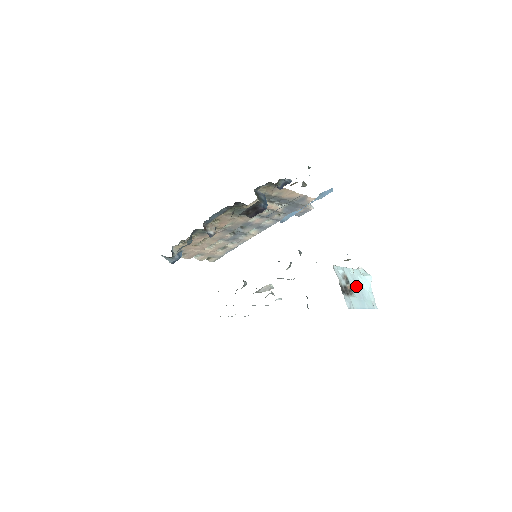
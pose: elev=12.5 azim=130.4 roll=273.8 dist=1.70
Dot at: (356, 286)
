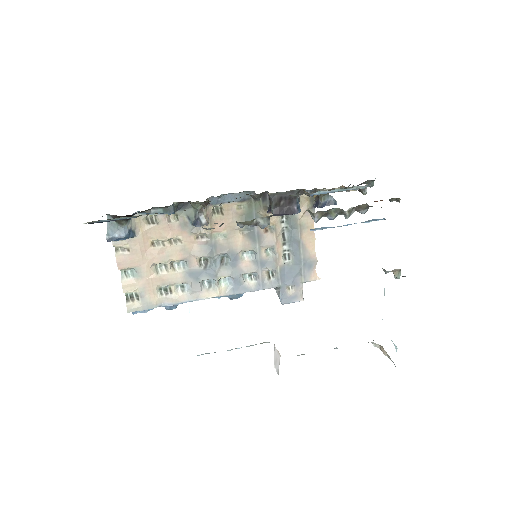
Dot at: occluded
